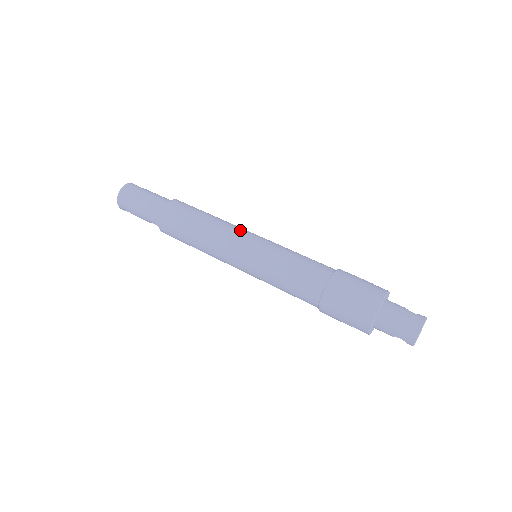
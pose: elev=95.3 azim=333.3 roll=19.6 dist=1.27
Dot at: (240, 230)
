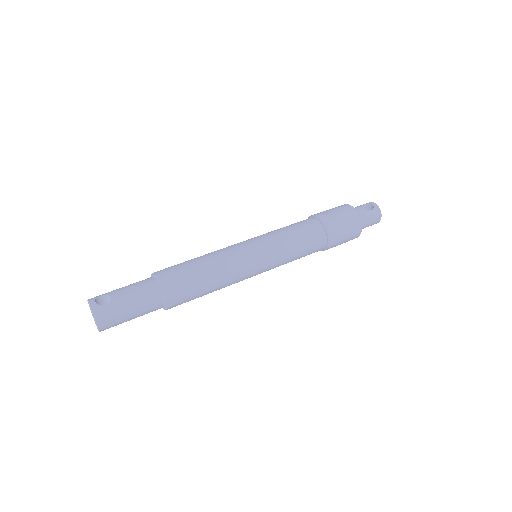
Dot at: (243, 258)
